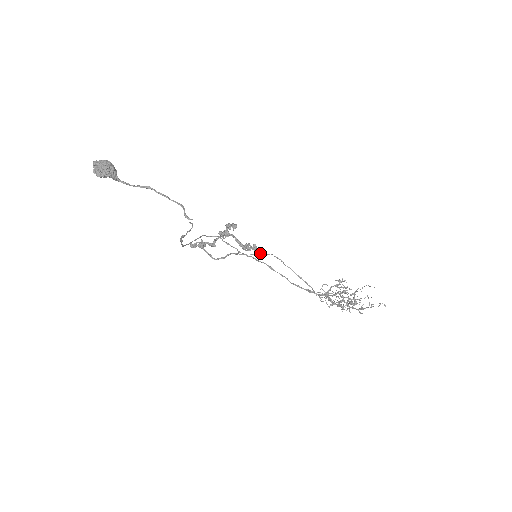
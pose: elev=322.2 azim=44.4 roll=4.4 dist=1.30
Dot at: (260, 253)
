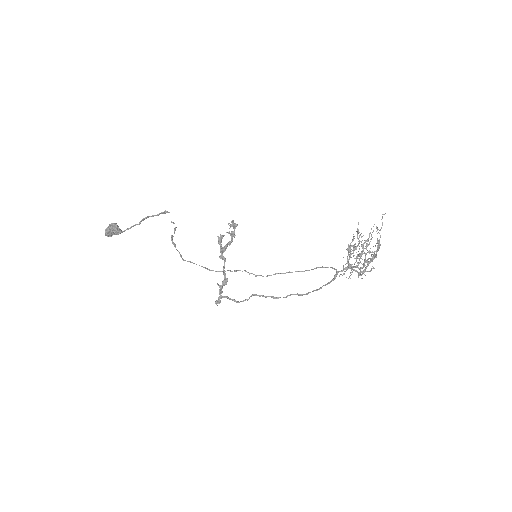
Dot at: (273, 274)
